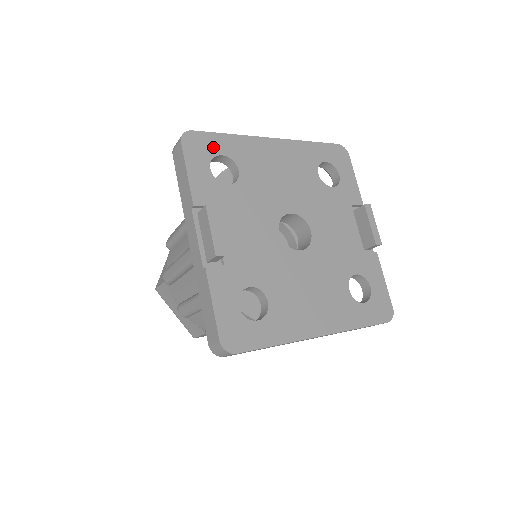
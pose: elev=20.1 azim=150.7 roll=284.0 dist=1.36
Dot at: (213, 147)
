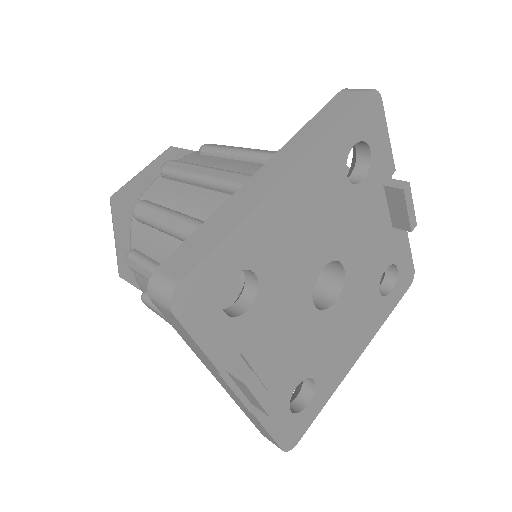
Dot at: (216, 277)
